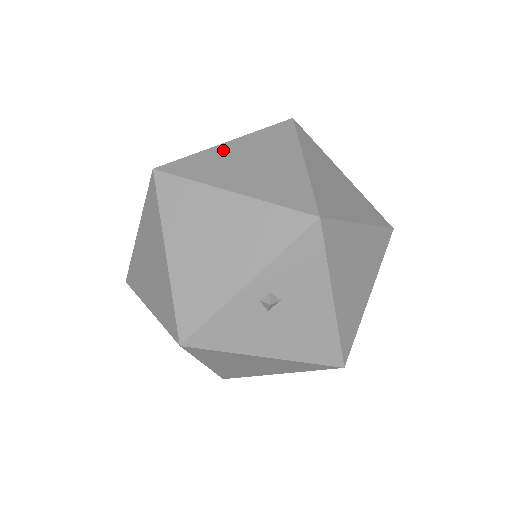
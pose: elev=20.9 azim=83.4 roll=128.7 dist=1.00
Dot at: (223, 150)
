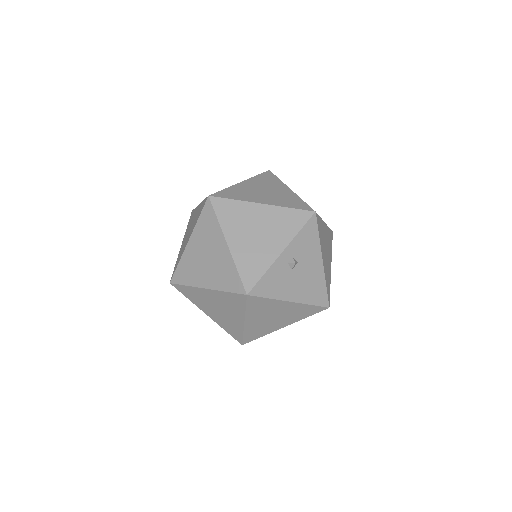
Dot at: (242, 186)
